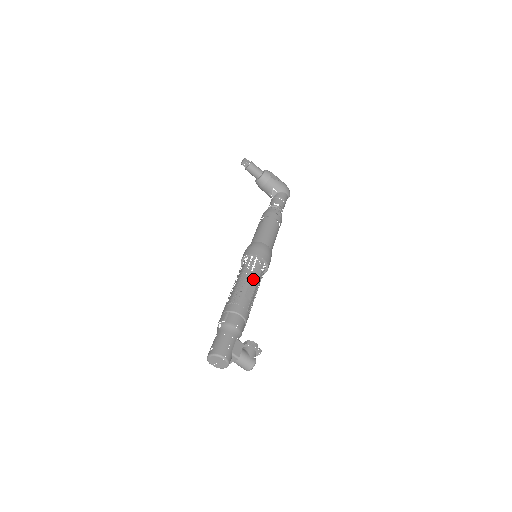
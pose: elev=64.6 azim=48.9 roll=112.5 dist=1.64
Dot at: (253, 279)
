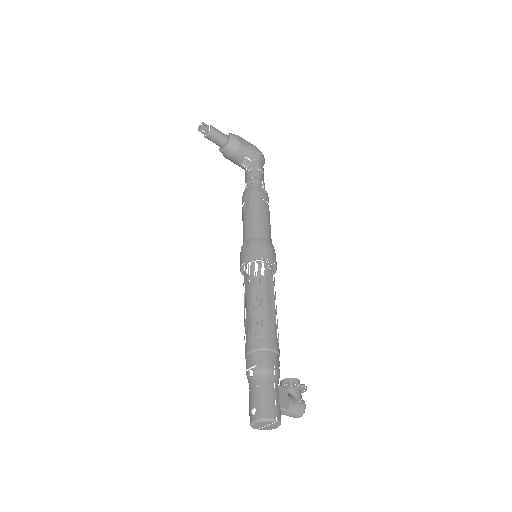
Dot at: (269, 293)
